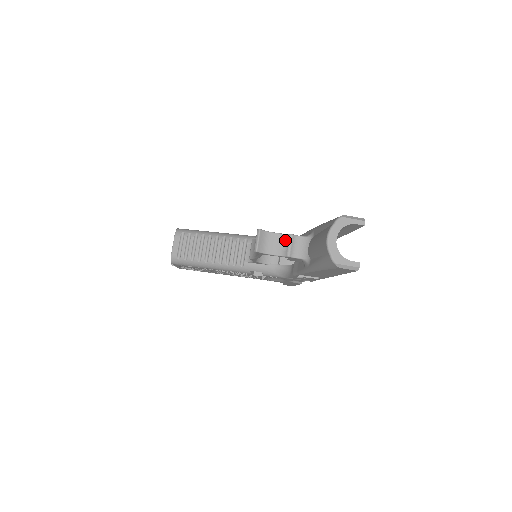
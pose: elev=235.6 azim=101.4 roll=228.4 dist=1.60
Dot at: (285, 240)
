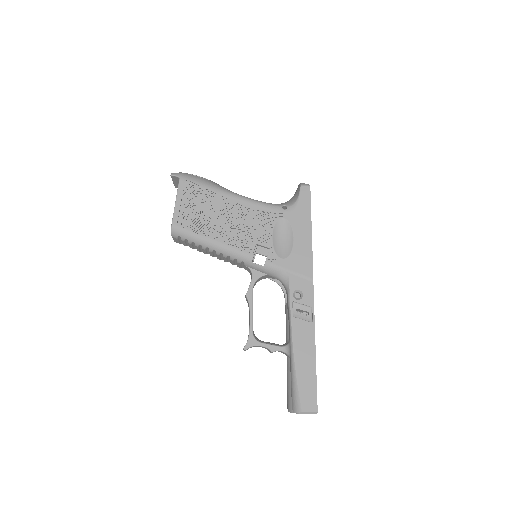
Dot at: (268, 349)
